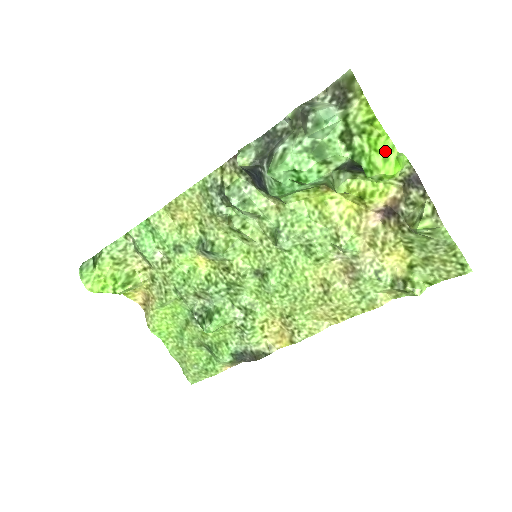
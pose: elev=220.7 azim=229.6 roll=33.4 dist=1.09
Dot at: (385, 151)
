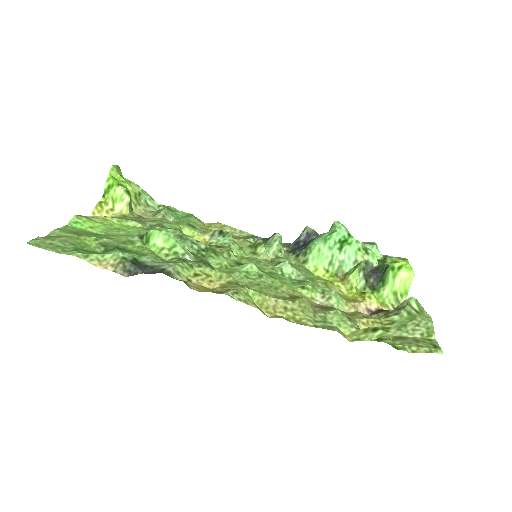
Dot at: occluded
